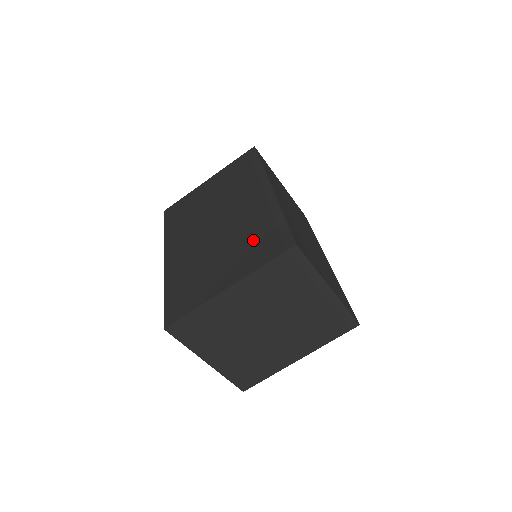
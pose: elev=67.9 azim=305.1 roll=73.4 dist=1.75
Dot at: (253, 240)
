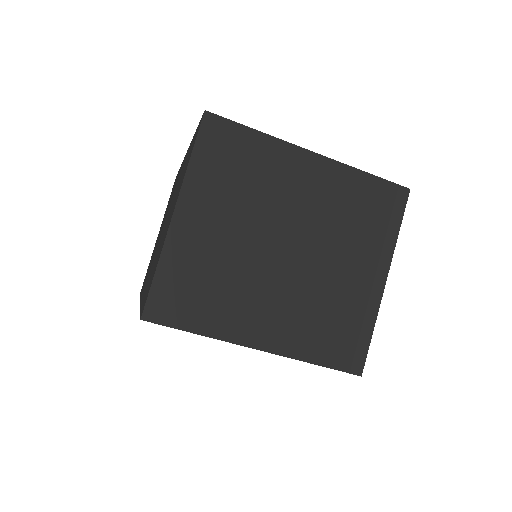
Dot at: occluded
